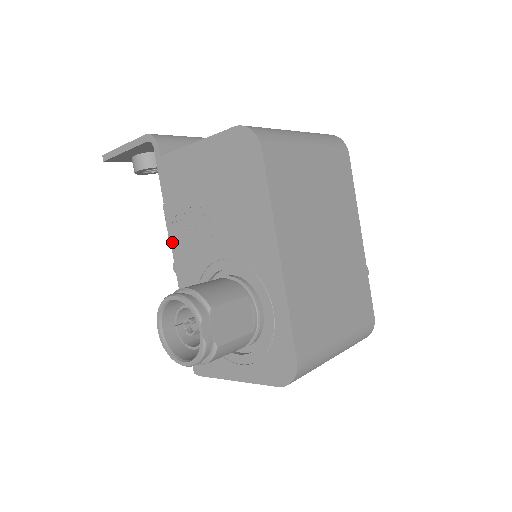
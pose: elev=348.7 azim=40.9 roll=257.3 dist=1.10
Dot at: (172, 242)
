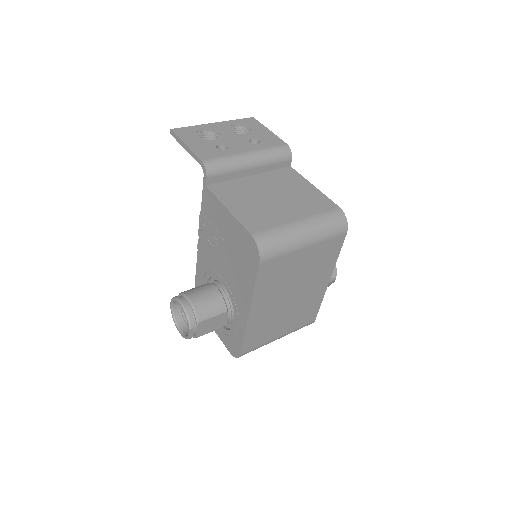
Dot at: (199, 236)
